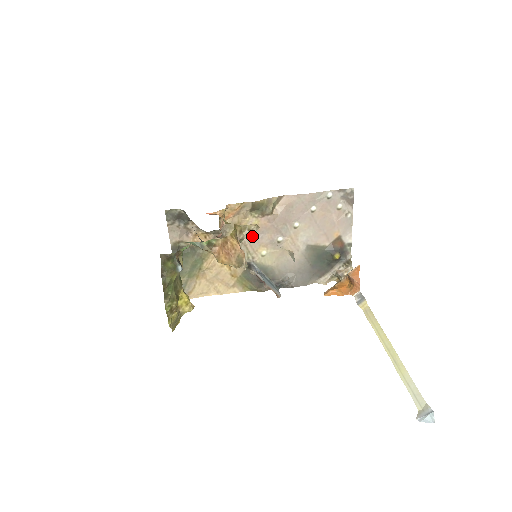
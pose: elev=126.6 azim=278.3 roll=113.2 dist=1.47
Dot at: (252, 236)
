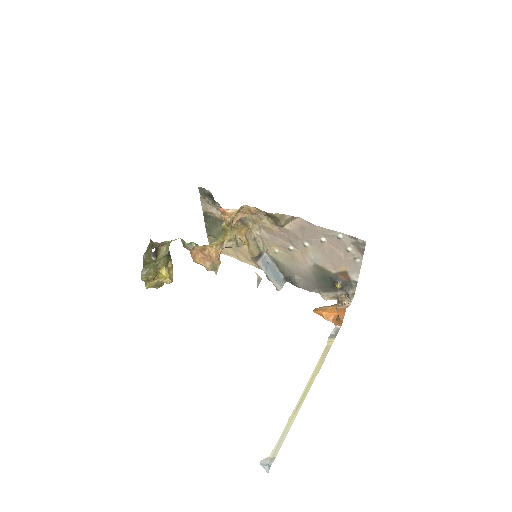
Dot at: (268, 234)
